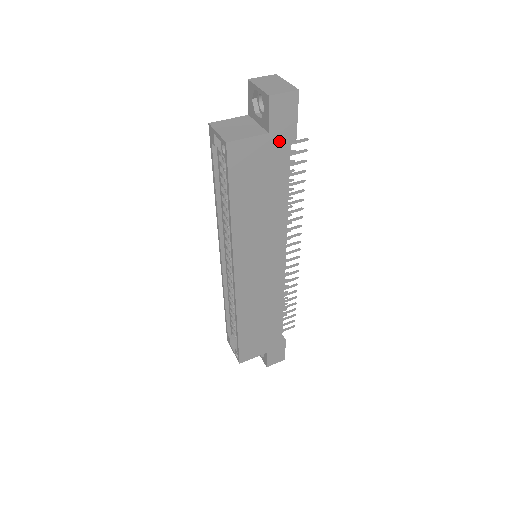
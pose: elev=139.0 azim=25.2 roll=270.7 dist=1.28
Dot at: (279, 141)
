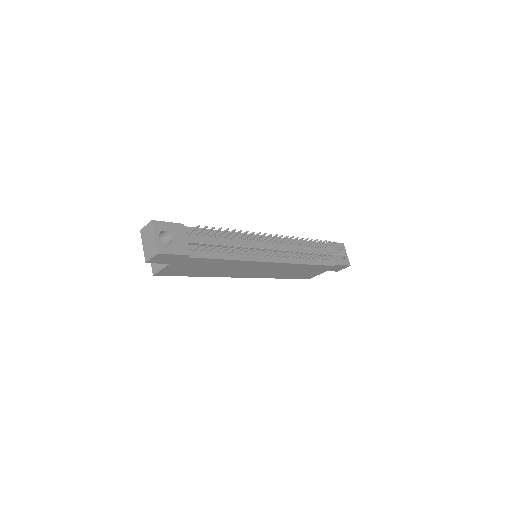
Dot at: (181, 261)
